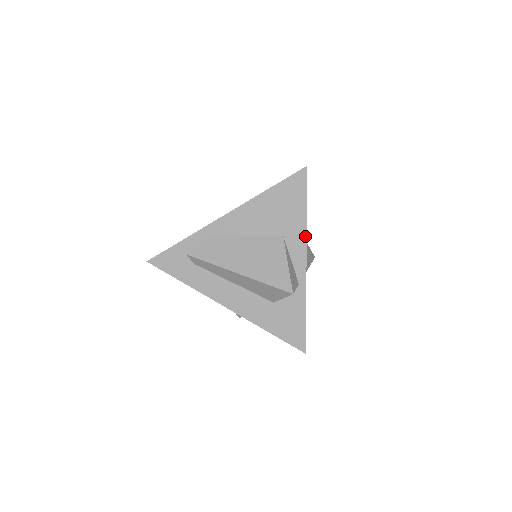
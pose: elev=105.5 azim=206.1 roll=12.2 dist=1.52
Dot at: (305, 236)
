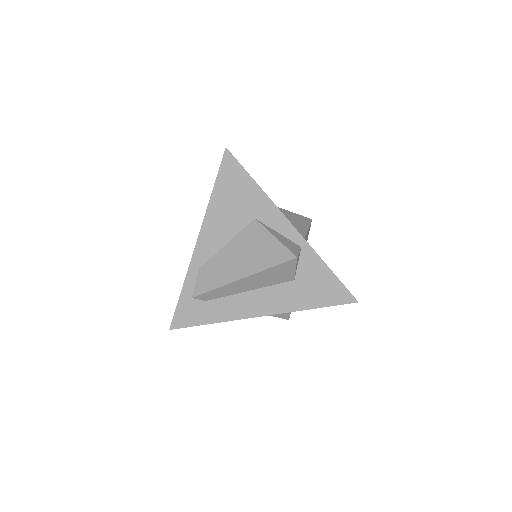
Dot at: (272, 203)
